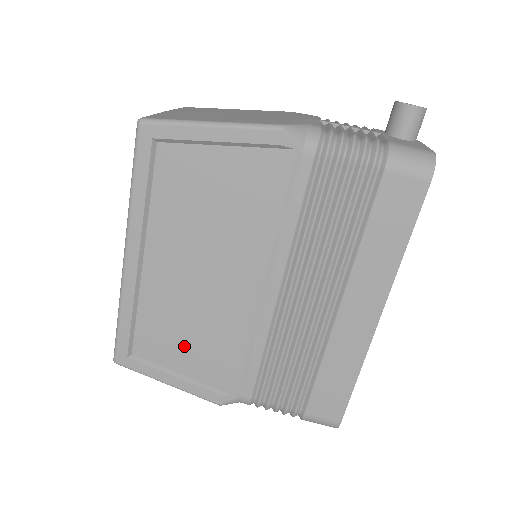
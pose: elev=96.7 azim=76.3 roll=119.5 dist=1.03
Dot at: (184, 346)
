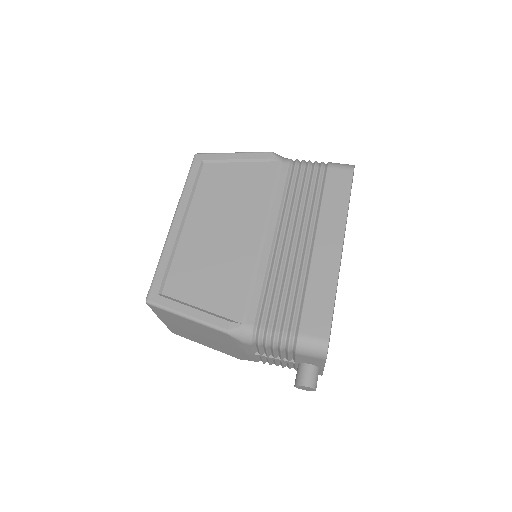
Dot at: (203, 283)
